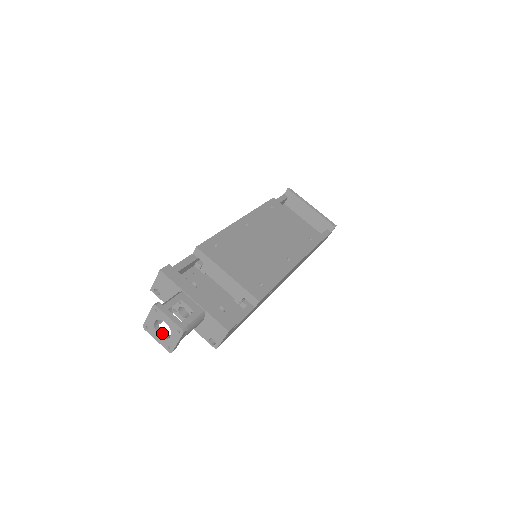
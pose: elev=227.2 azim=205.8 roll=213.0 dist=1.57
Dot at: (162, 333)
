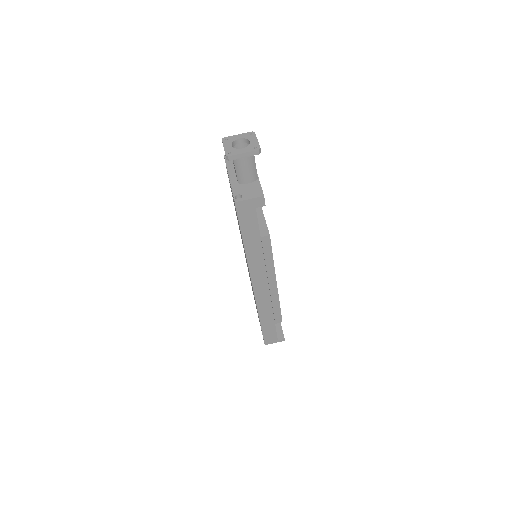
Dot at: occluded
